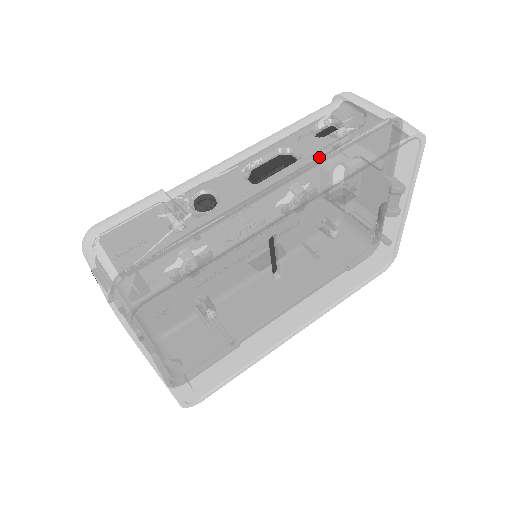
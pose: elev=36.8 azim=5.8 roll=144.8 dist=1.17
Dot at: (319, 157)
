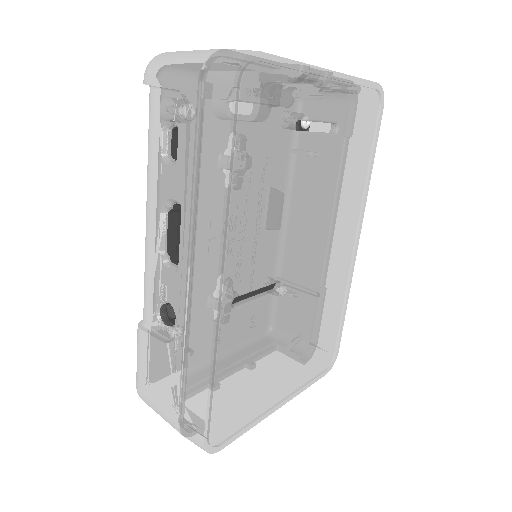
Dot at: (190, 203)
